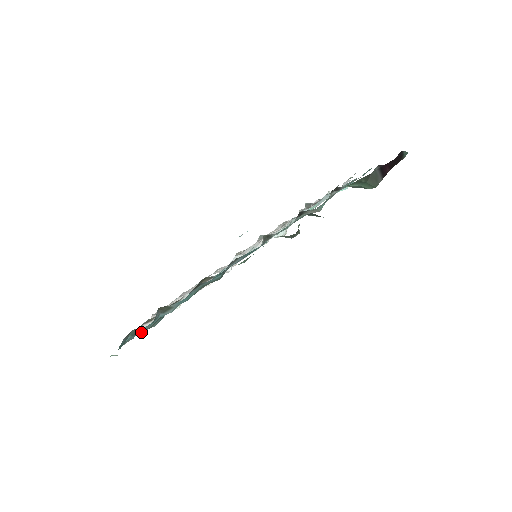
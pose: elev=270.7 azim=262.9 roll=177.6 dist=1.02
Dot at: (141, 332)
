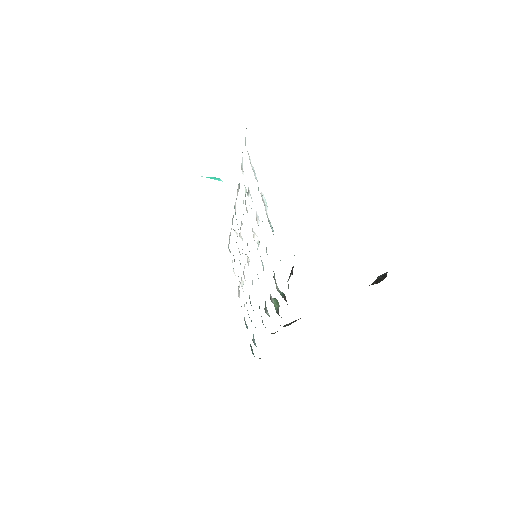
Dot at: occluded
